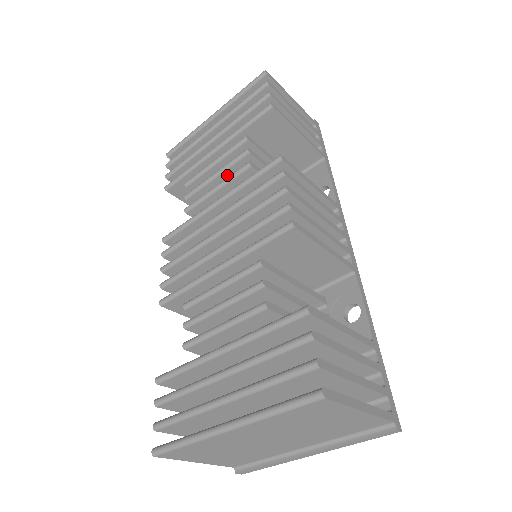
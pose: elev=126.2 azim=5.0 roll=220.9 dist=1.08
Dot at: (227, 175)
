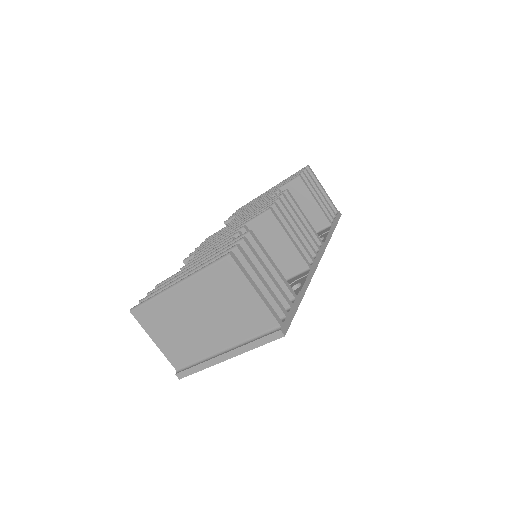
Dot at: occluded
